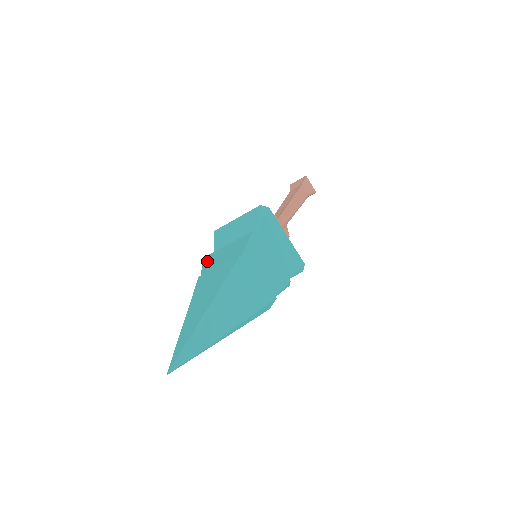
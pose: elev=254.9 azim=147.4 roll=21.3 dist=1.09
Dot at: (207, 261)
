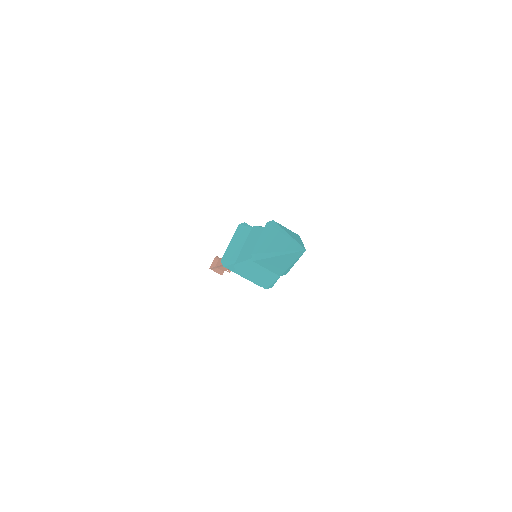
Dot at: (241, 259)
